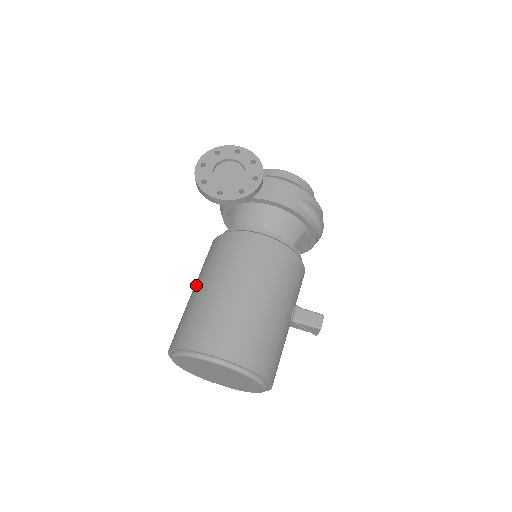
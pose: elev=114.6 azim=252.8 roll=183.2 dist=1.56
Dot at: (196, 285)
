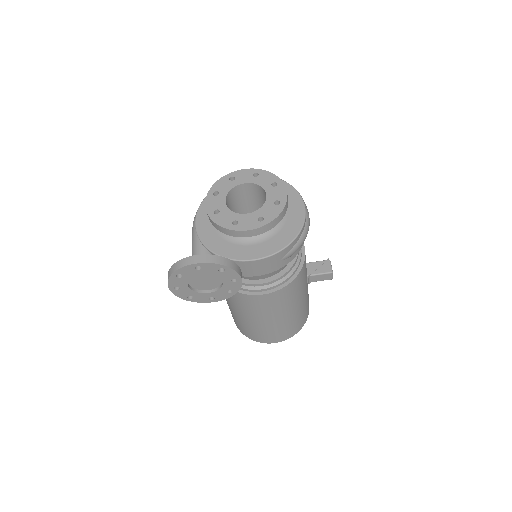
Dot at: (228, 304)
